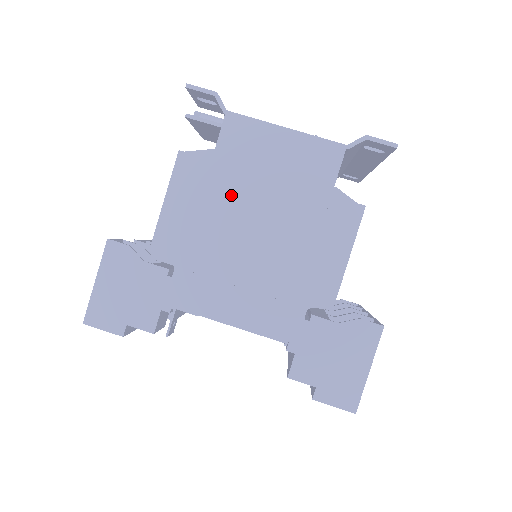
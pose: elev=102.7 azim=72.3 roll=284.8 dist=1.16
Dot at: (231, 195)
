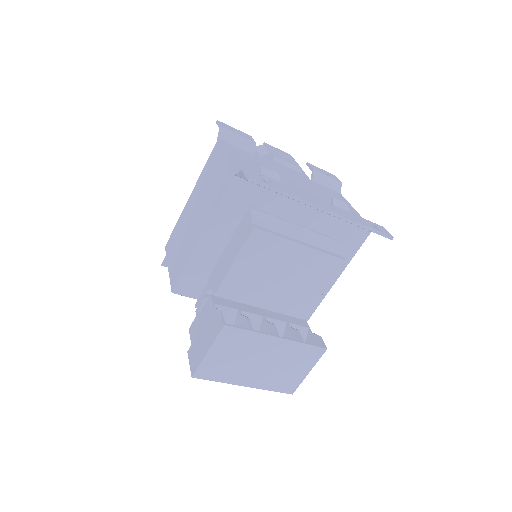
Dot at: (199, 192)
